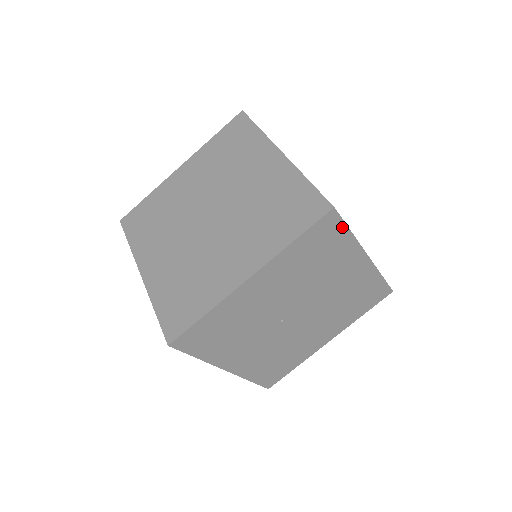
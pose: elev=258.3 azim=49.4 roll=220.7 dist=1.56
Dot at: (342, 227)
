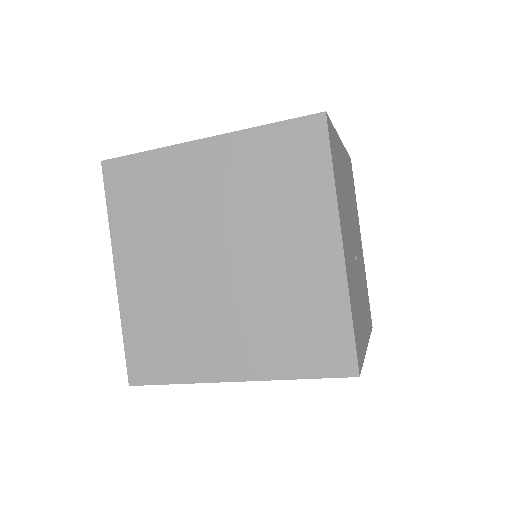
Dot at: (332, 128)
